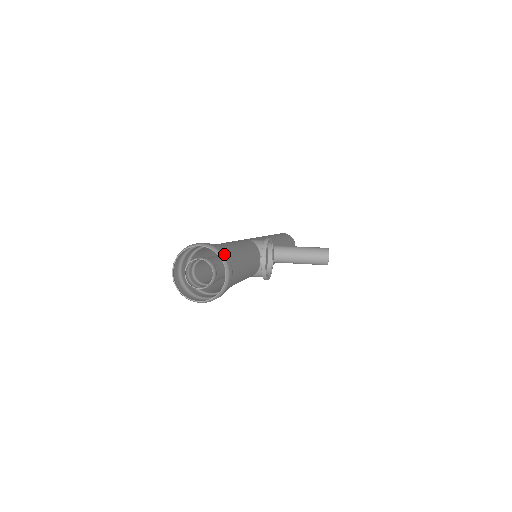
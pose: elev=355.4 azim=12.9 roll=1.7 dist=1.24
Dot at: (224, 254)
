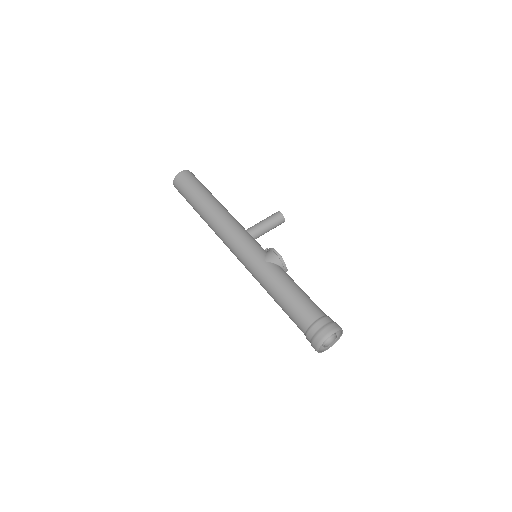
Dot at: (338, 325)
